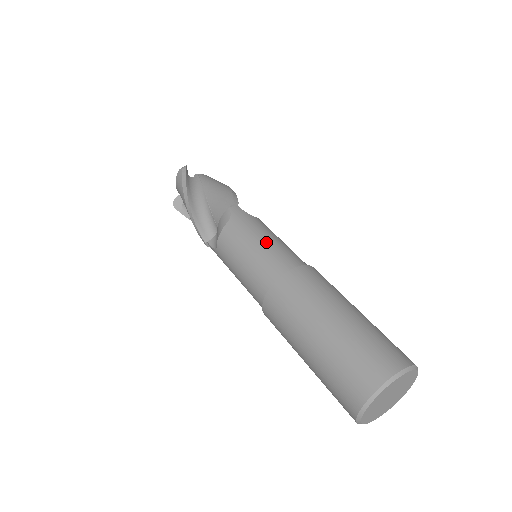
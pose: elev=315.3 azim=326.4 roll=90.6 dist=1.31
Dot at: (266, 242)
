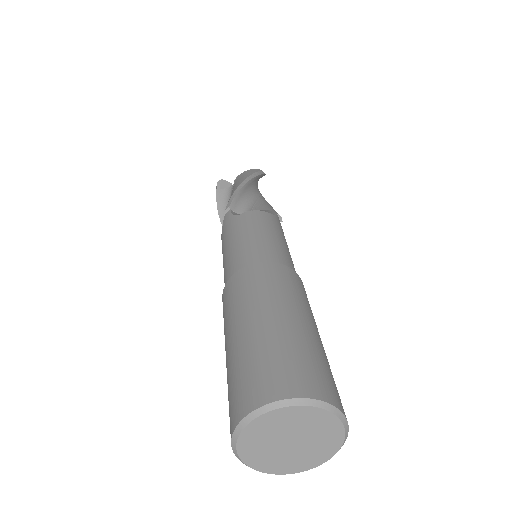
Dot at: (288, 249)
